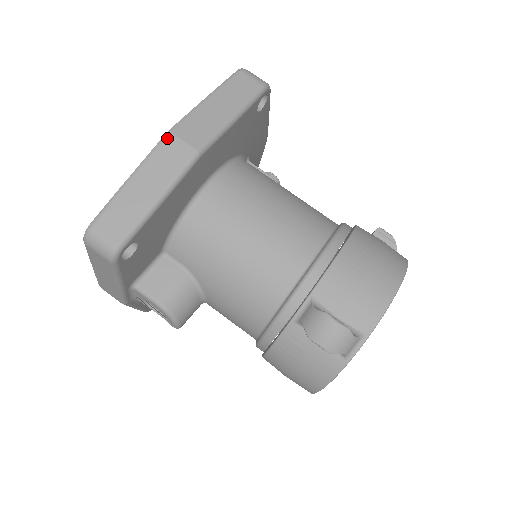
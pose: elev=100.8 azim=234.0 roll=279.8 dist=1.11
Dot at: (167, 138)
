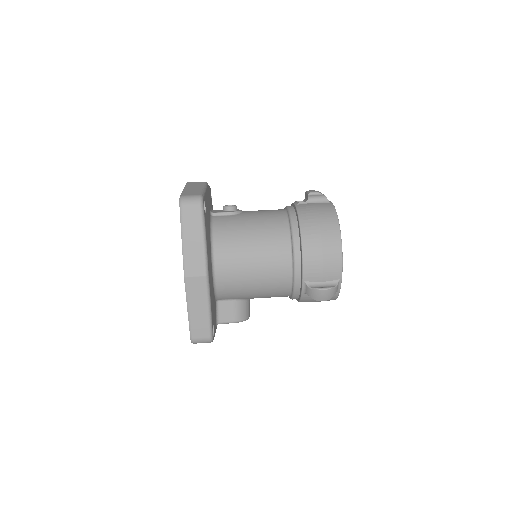
Dot at: (187, 281)
